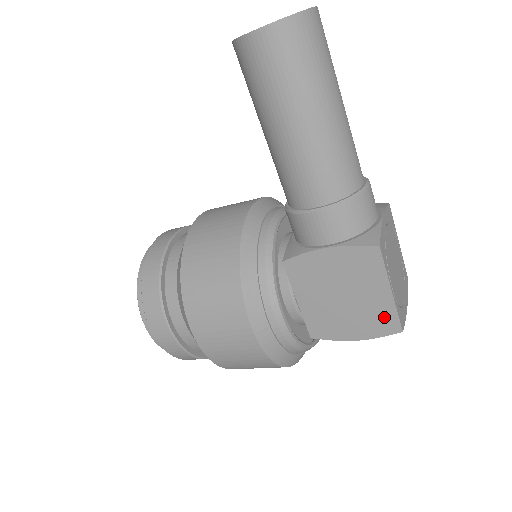
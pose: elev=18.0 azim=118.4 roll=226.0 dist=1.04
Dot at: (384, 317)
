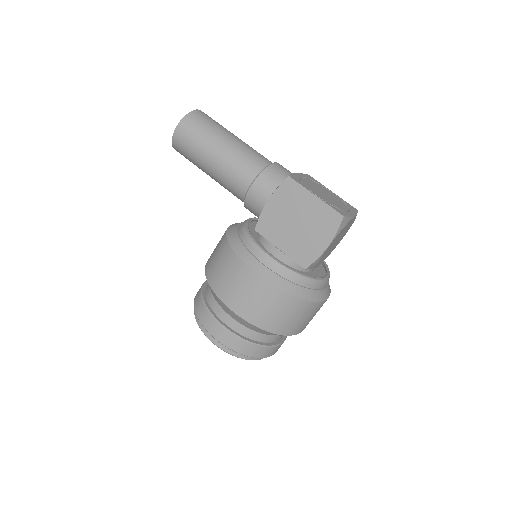
Dot at: (327, 216)
